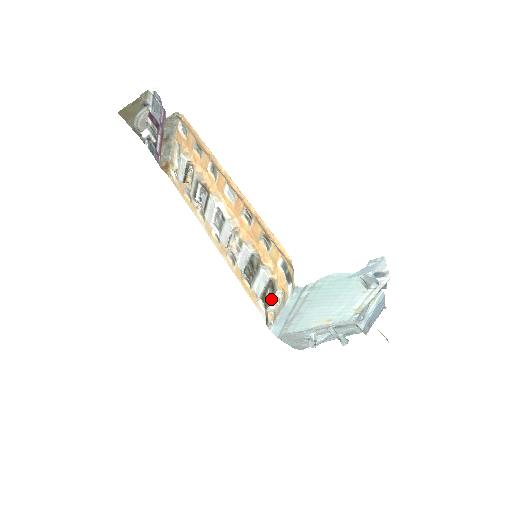
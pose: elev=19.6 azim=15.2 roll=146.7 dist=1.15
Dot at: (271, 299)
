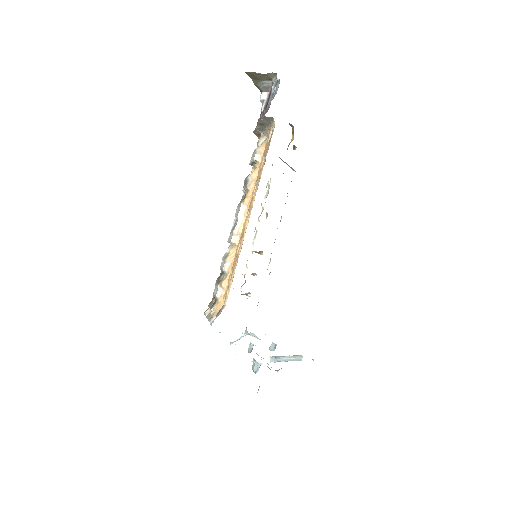
Dot at: (209, 307)
